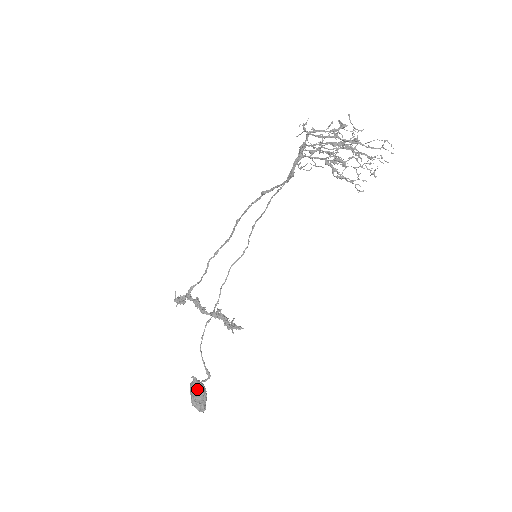
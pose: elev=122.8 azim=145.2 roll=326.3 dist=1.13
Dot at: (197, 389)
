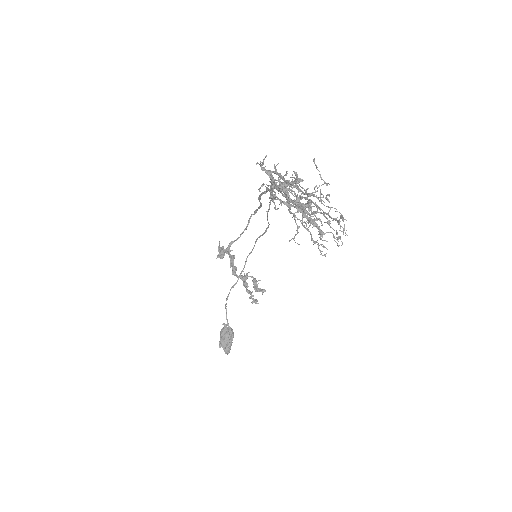
Dot at: (224, 336)
